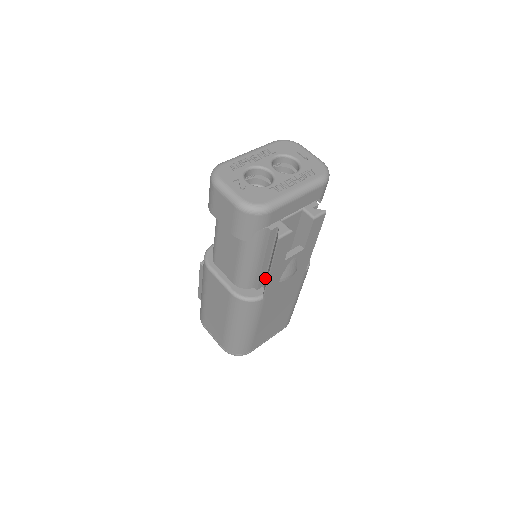
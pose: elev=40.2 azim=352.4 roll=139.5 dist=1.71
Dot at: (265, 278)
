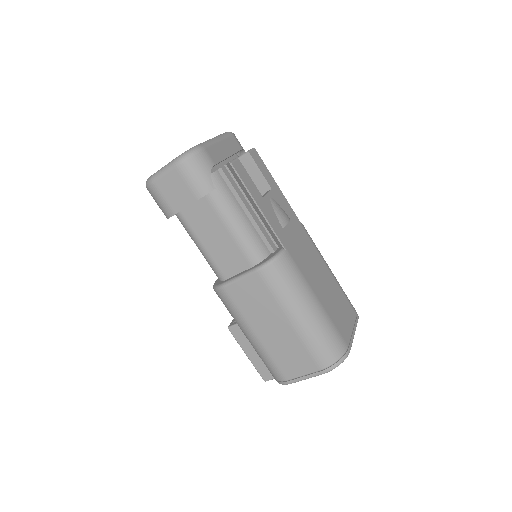
Dot at: (269, 234)
